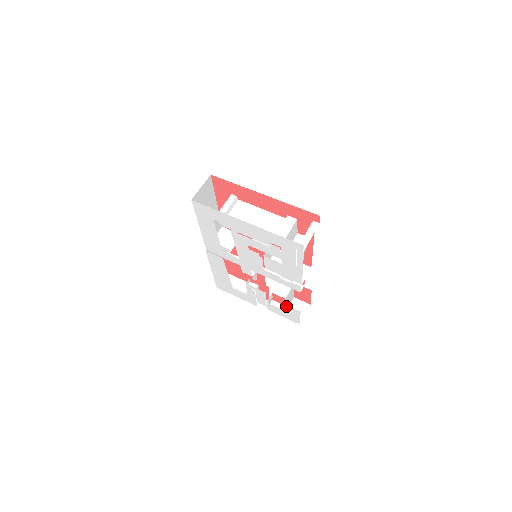
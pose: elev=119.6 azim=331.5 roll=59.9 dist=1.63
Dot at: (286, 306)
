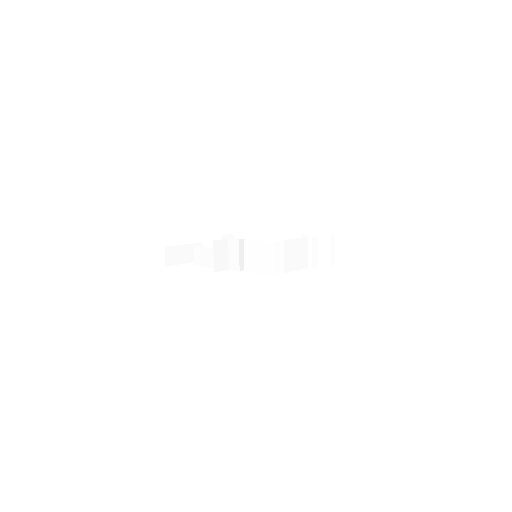
Dot at: occluded
